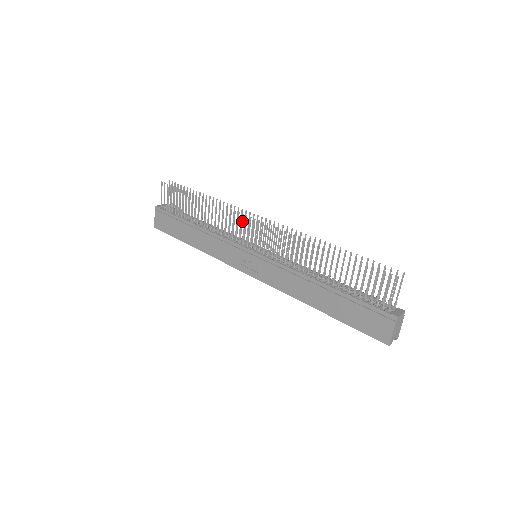
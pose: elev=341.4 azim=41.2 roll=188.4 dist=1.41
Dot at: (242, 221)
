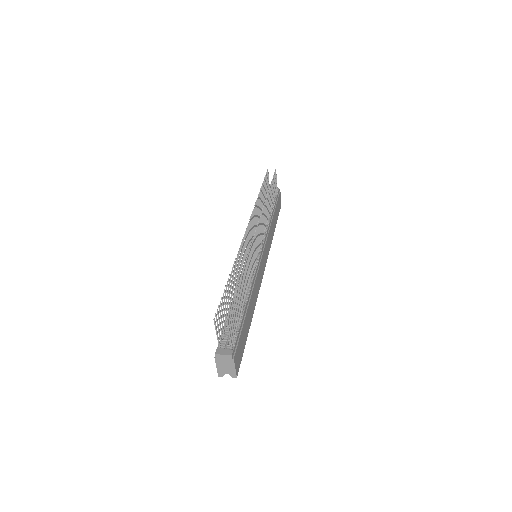
Dot at: (251, 222)
